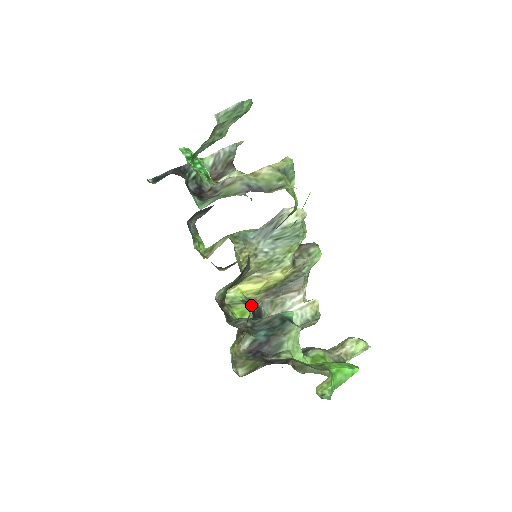
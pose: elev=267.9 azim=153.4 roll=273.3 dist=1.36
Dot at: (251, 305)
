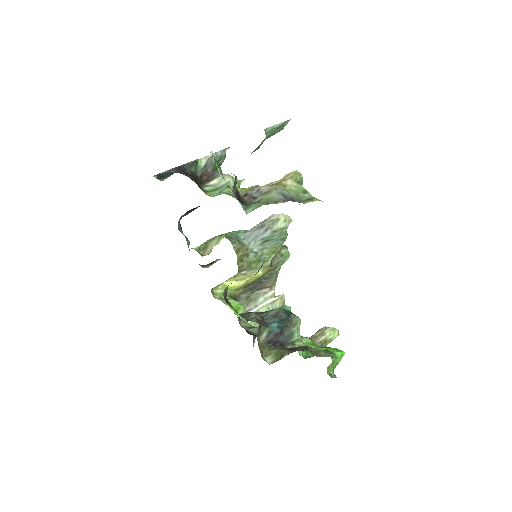
Dot at: (238, 300)
